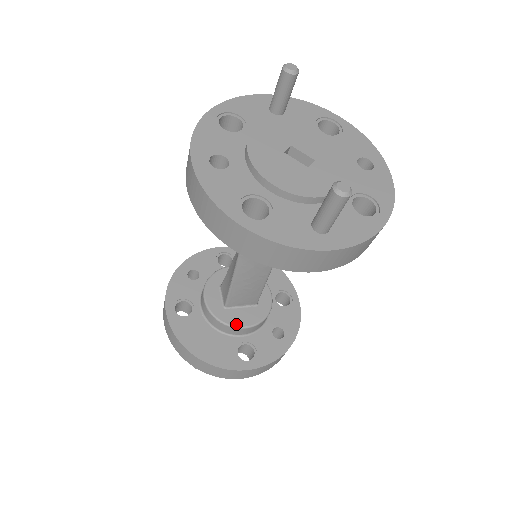
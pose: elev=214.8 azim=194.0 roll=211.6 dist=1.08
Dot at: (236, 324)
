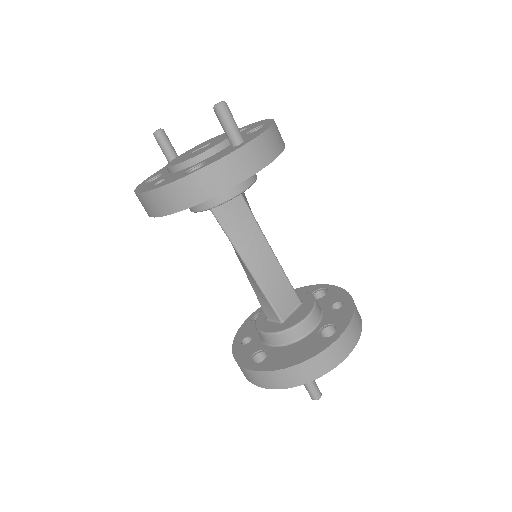
Dot at: (299, 320)
